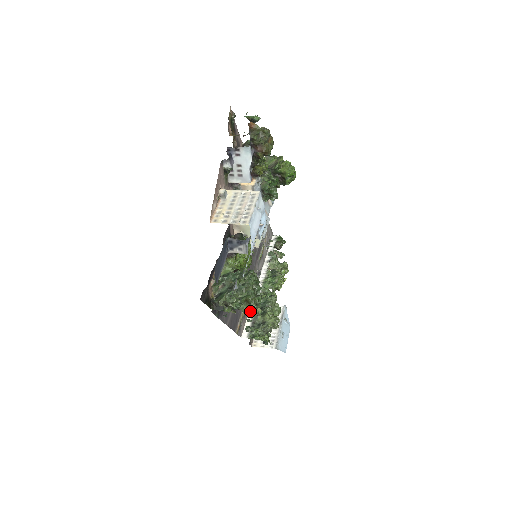
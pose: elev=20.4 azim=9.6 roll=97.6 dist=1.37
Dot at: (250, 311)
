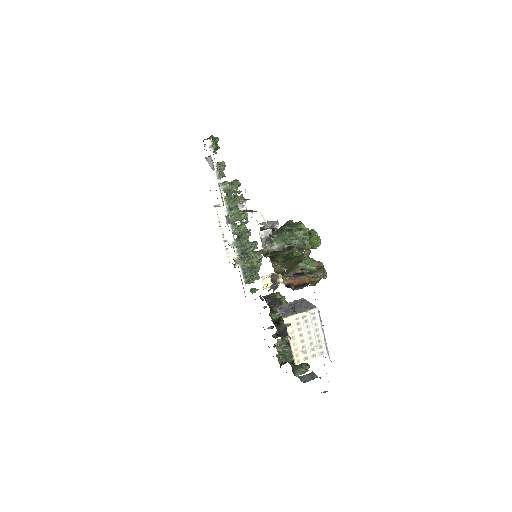
Dot at: occluded
